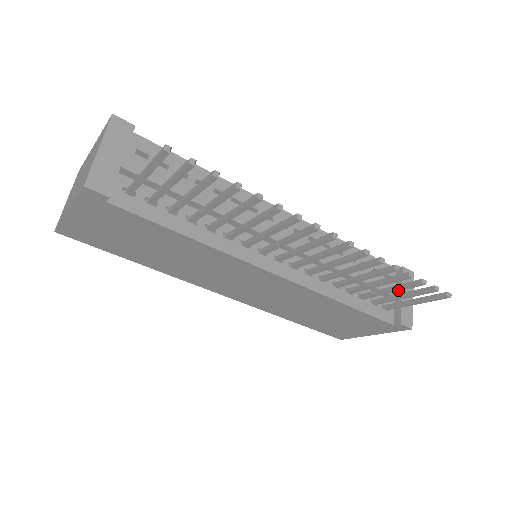
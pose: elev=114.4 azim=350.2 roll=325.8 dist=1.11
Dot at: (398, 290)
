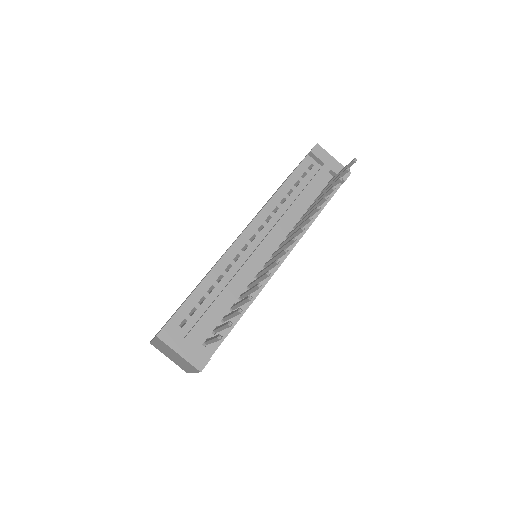
Dot at: occluded
